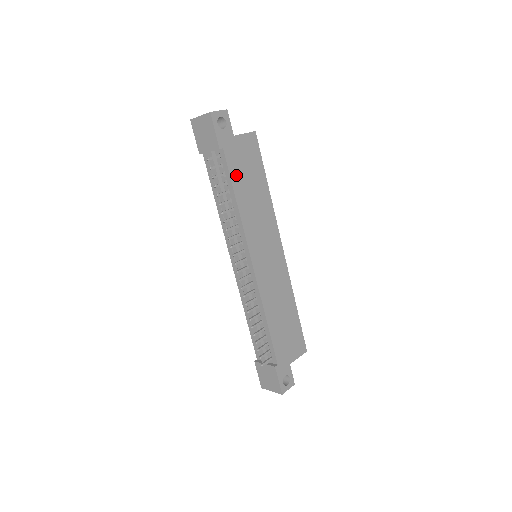
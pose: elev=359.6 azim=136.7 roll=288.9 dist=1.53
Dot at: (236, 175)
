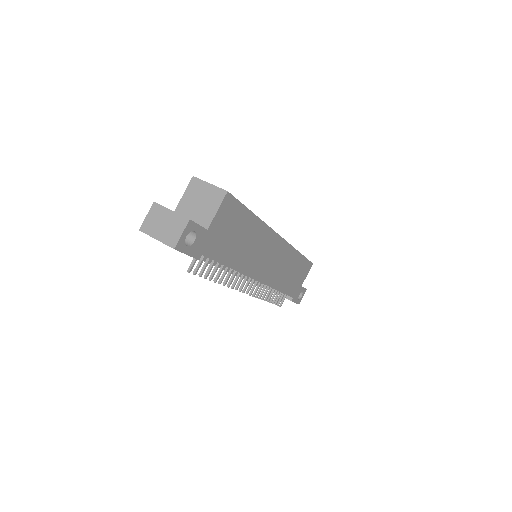
Dot at: (223, 253)
